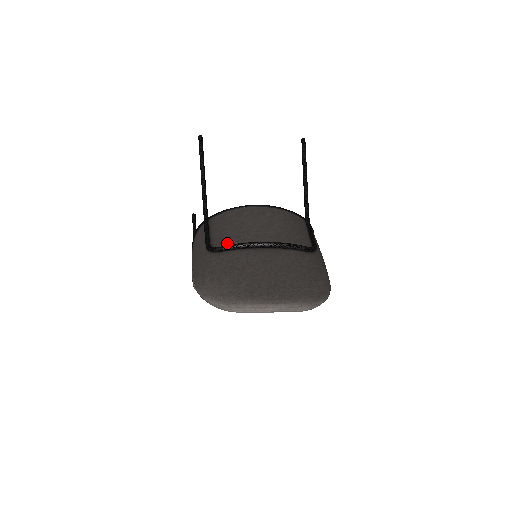
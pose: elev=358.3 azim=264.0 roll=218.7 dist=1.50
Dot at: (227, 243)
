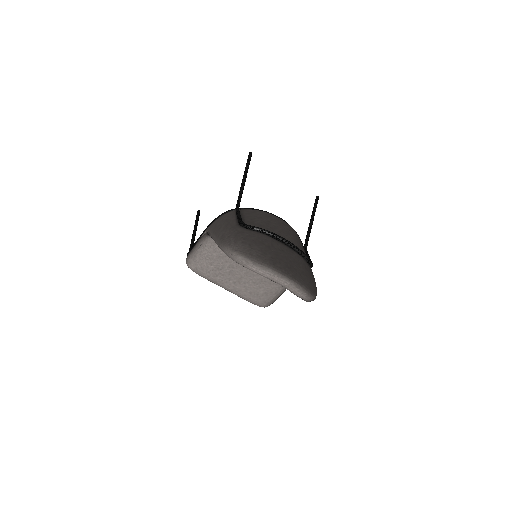
Dot at: occluded
